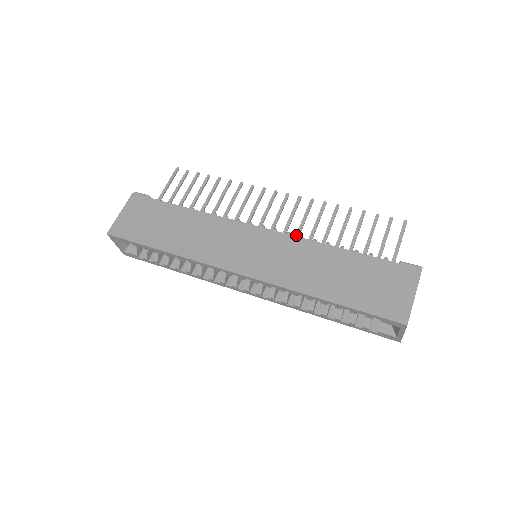
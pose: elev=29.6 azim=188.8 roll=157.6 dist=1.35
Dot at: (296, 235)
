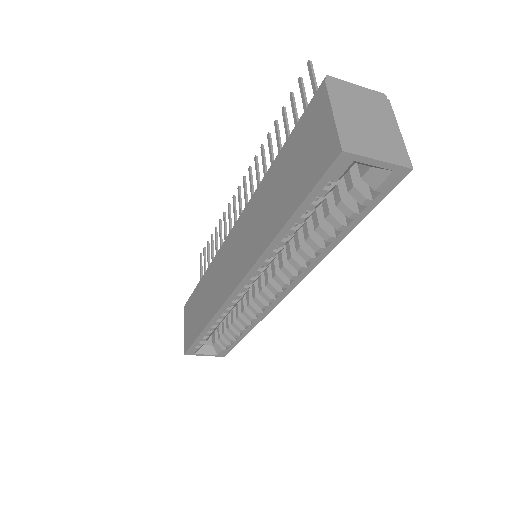
Dot at: occluded
